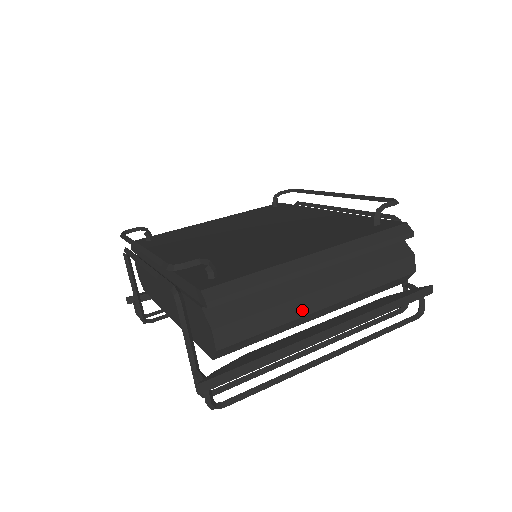
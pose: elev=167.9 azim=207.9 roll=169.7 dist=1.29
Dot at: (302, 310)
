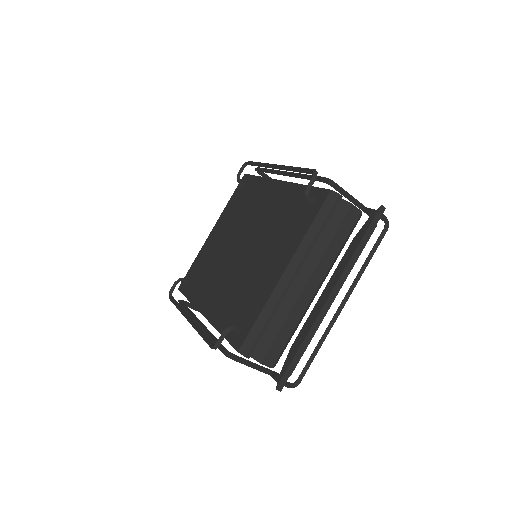
Dot at: (303, 307)
